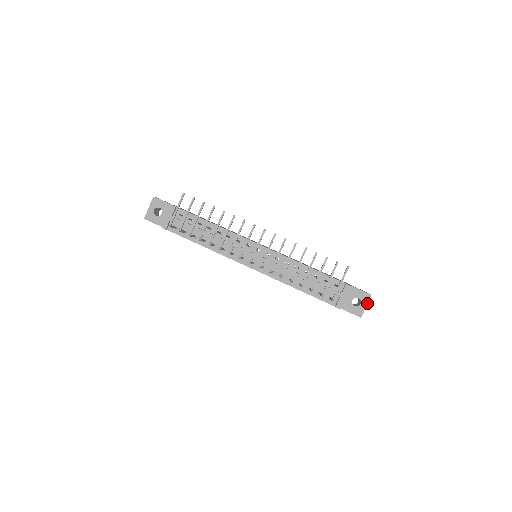
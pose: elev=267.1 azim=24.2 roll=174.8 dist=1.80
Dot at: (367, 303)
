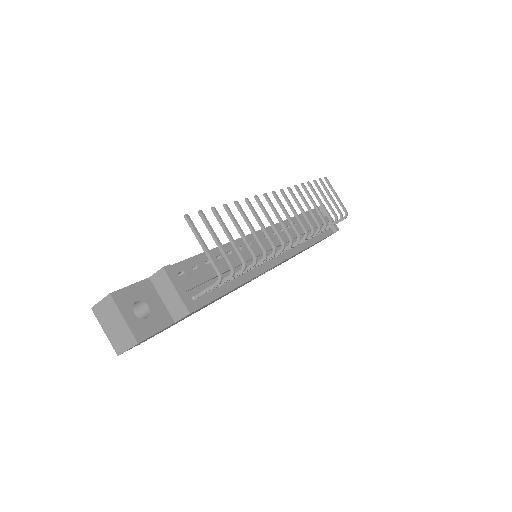
Dot at: occluded
